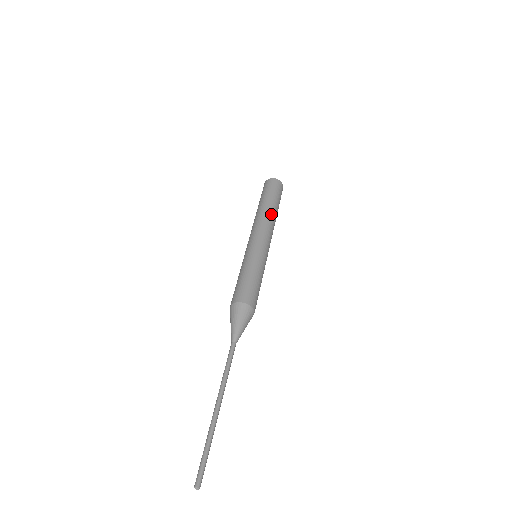
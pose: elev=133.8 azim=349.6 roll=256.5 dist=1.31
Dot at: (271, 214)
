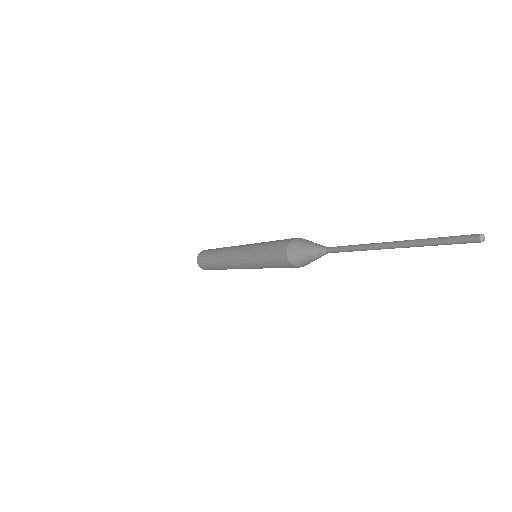
Dot at: occluded
